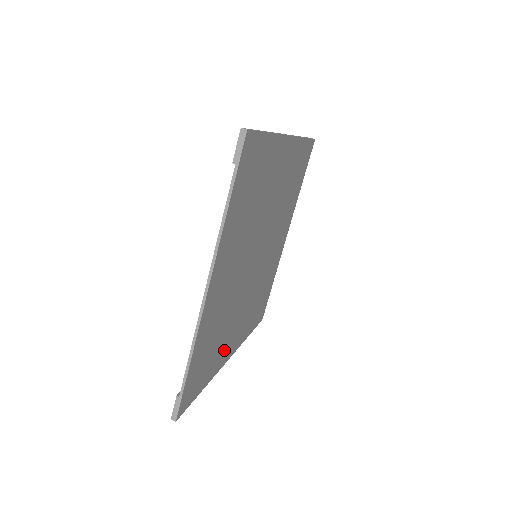
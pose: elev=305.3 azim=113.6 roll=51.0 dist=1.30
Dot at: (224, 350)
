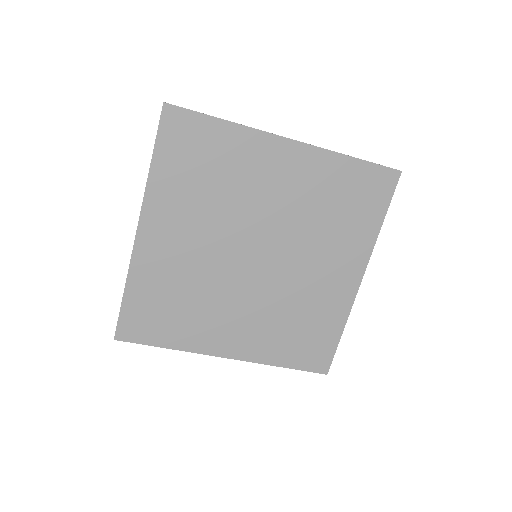
Dot at: (207, 334)
